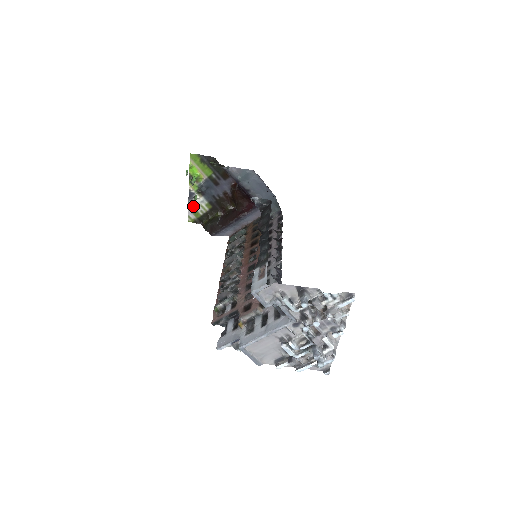
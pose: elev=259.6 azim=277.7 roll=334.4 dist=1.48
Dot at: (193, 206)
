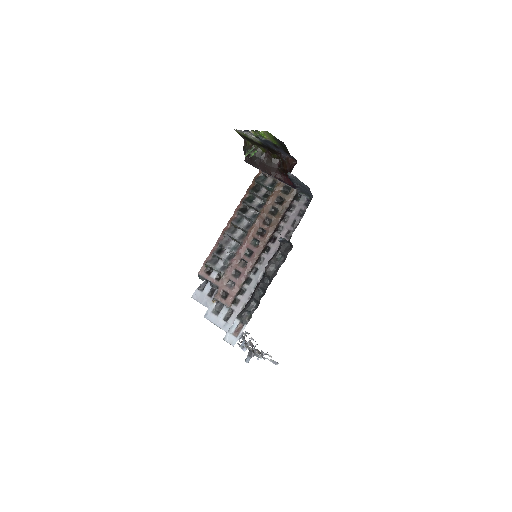
Dot at: (245, 133)
